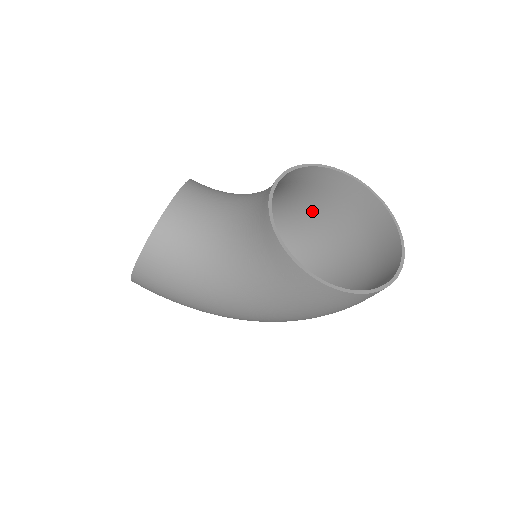
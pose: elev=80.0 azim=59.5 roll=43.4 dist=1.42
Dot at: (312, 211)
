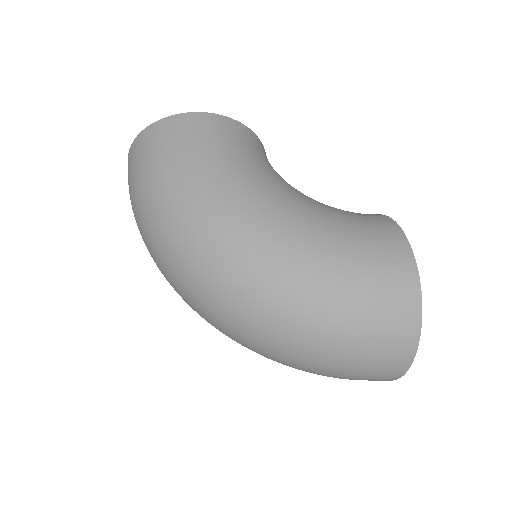
Dot at: occluded
